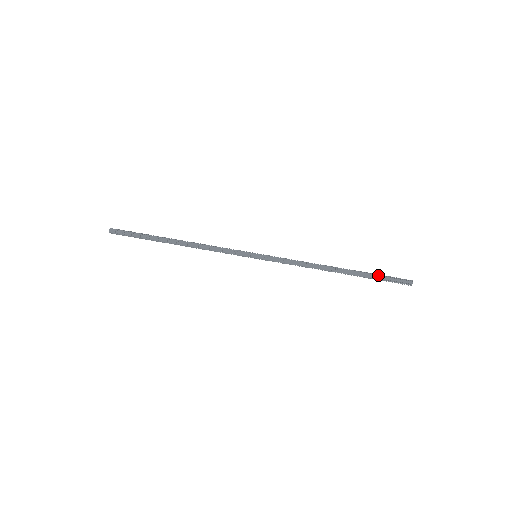
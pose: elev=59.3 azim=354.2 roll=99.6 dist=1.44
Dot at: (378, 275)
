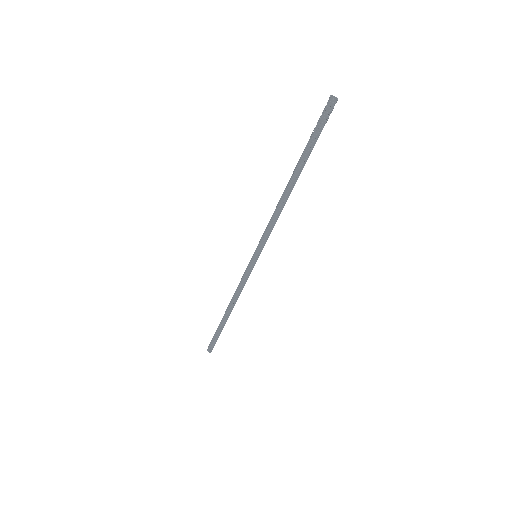
Dot at: (310, 138)
